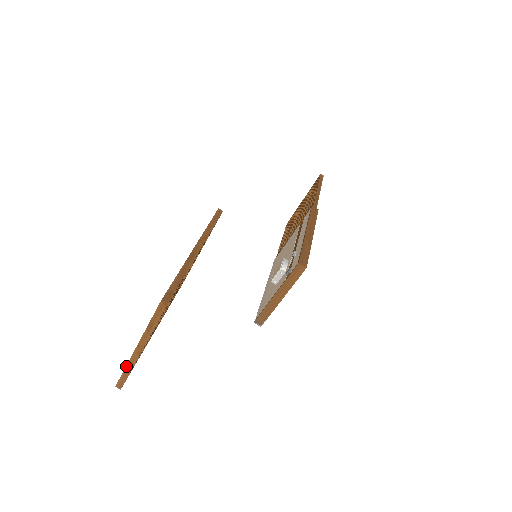
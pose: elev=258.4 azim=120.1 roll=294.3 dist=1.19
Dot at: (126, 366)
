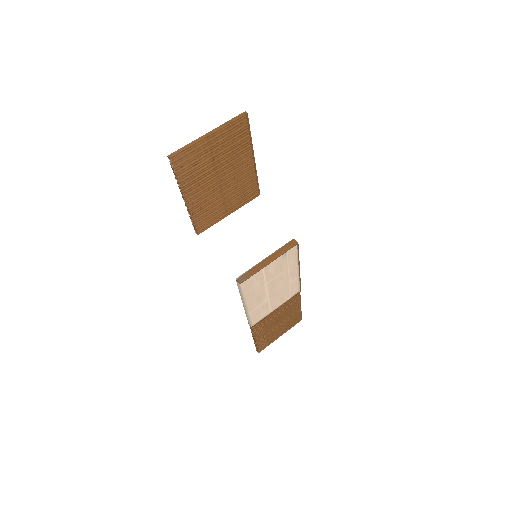
Dot at: (190, 143)
